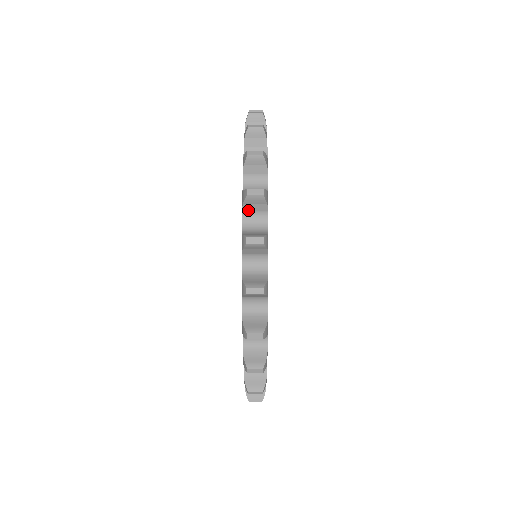
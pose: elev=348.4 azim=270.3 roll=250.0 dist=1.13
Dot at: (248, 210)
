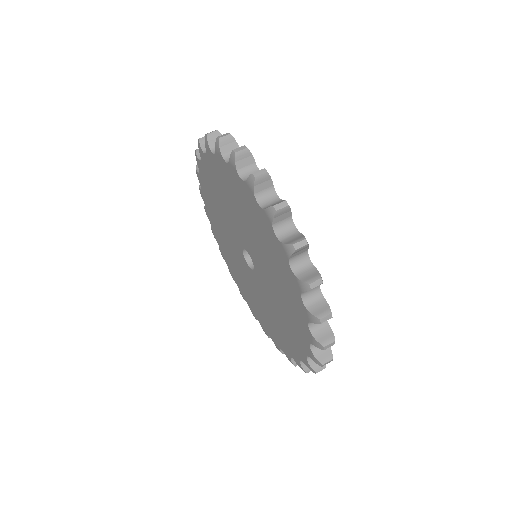
Dot at: occluded
